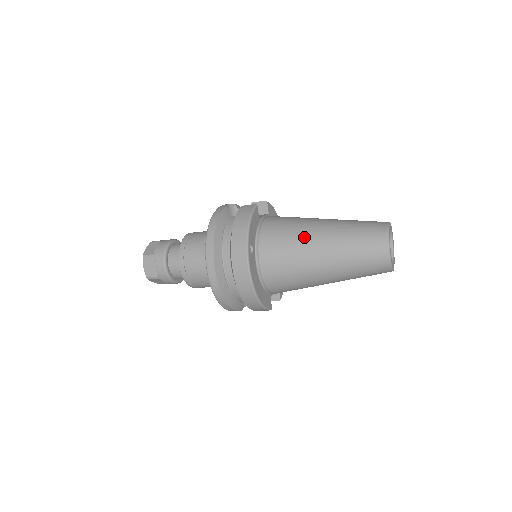
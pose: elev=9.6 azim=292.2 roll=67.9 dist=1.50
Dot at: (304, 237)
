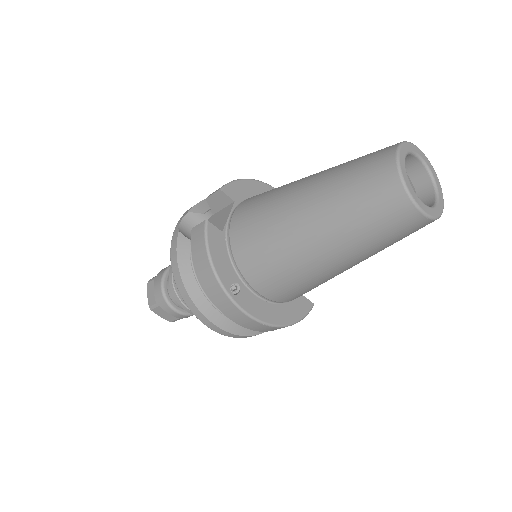
Dot at: (288, 241)
